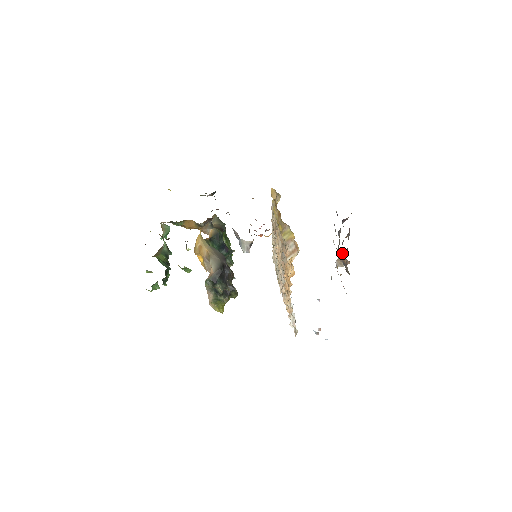
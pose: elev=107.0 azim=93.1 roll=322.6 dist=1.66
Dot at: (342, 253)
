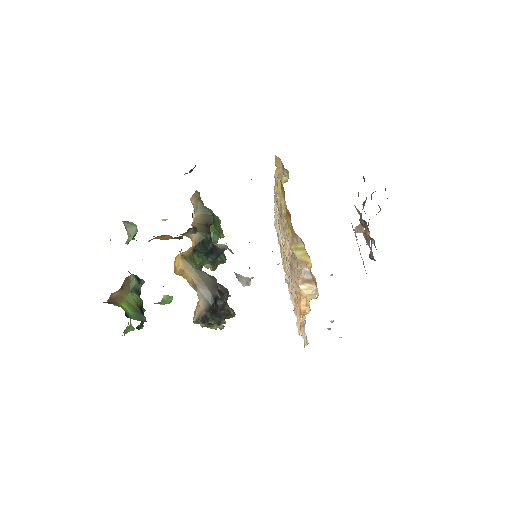
Dot at: occluded
